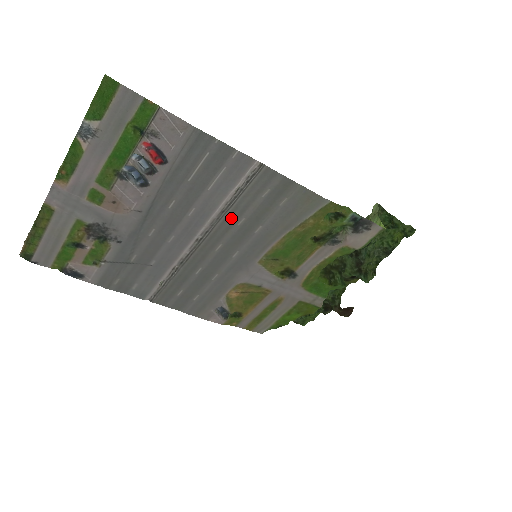
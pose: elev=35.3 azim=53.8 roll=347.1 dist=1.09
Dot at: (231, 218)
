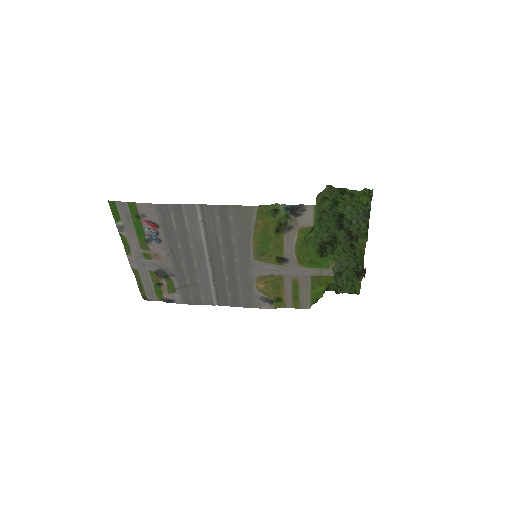
Dot at: (214, 240)
